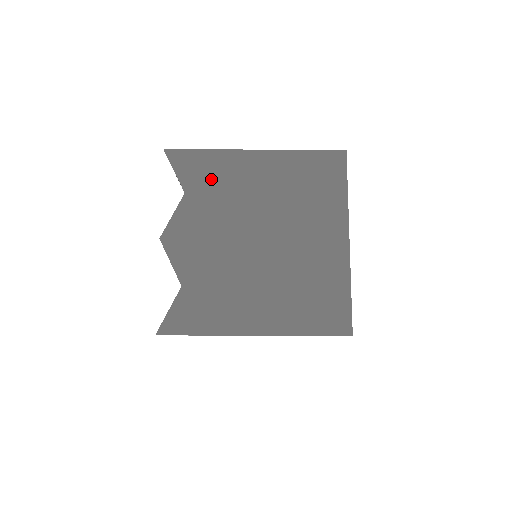
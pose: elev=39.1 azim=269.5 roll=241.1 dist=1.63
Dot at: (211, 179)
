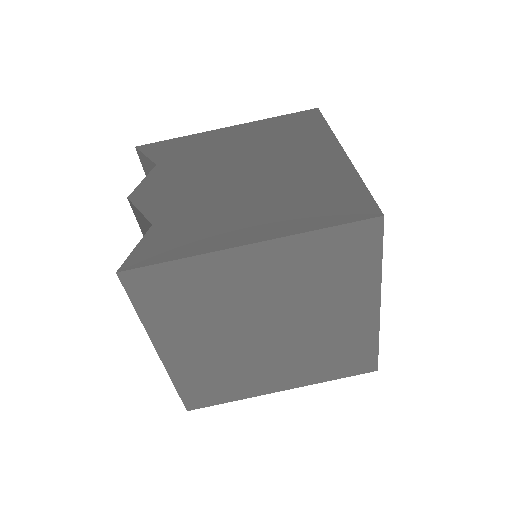
Dot at: (184, 151)
